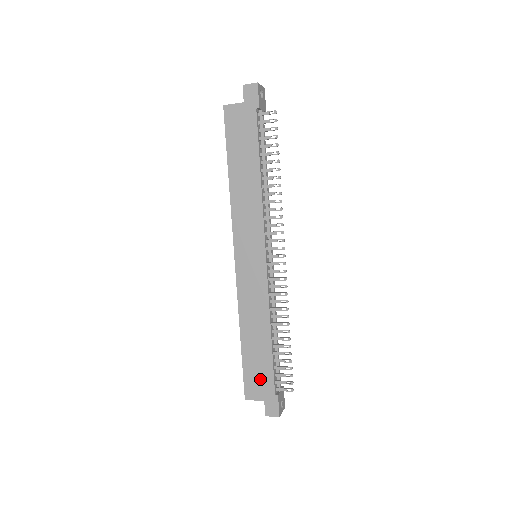
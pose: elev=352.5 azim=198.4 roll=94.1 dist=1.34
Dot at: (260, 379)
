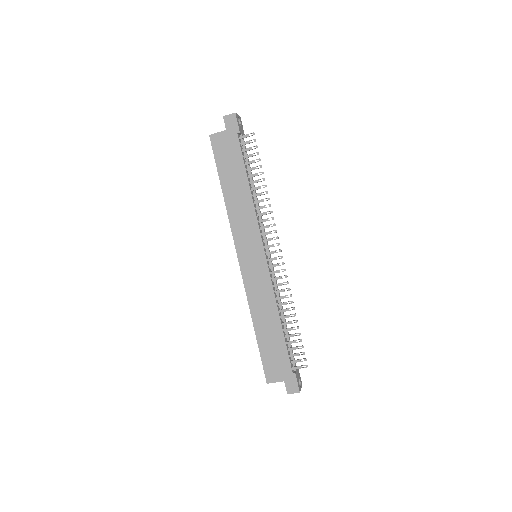
Dot at: (277, 362)
